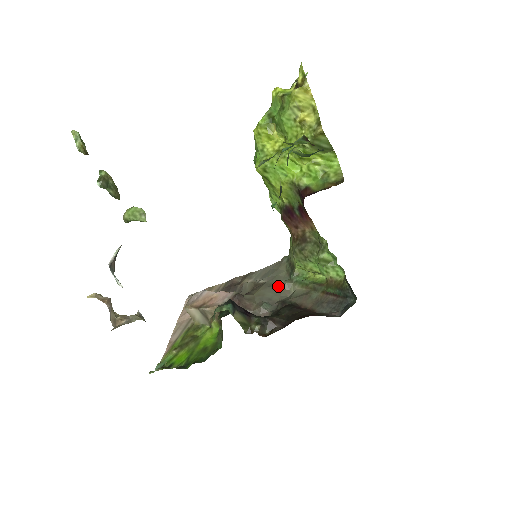
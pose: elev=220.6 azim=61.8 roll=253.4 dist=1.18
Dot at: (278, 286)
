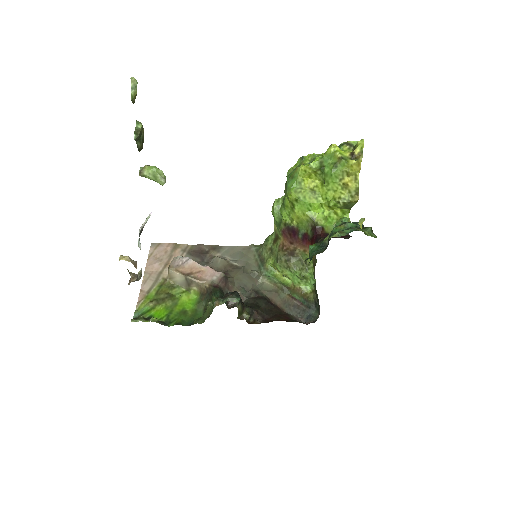
Dot at: (251, 274)
